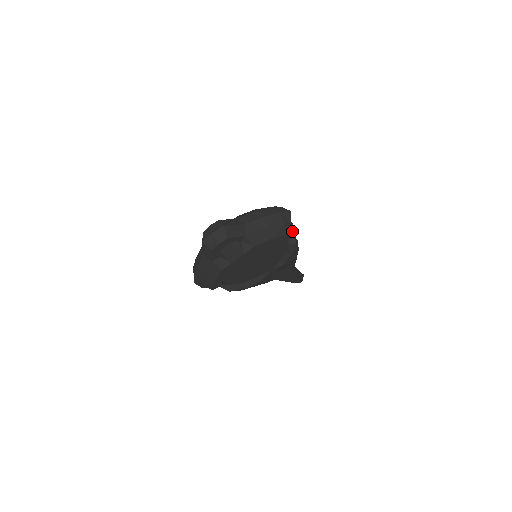
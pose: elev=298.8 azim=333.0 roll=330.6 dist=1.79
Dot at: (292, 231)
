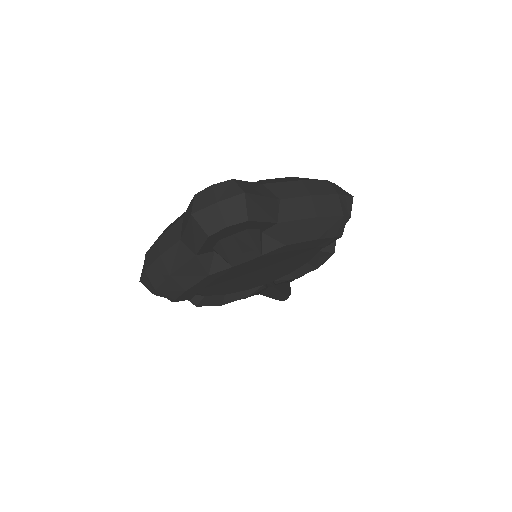
Dot at: occluded
